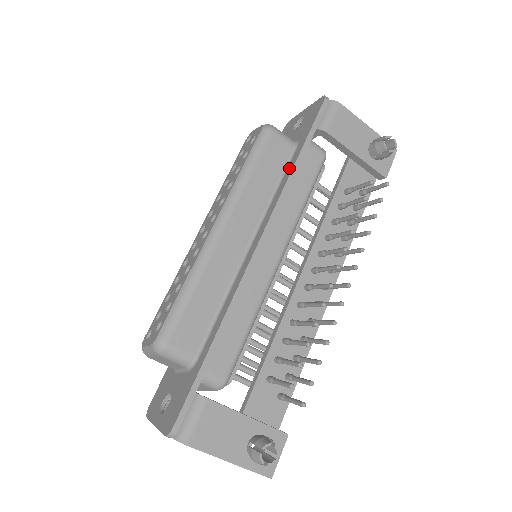
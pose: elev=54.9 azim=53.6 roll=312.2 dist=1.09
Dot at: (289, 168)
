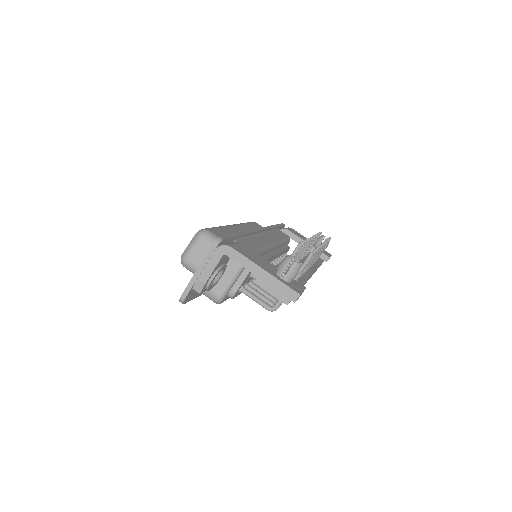
Dot at: occluded
